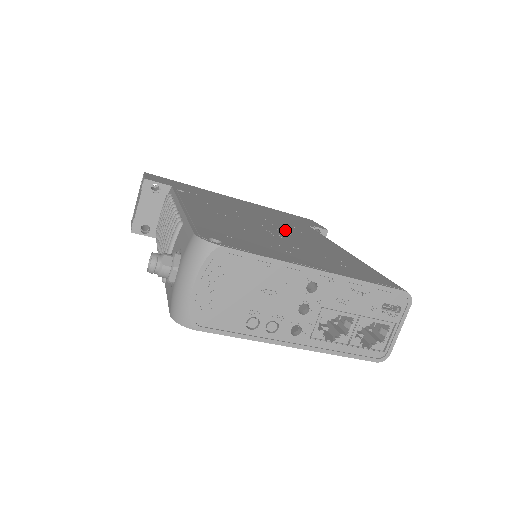
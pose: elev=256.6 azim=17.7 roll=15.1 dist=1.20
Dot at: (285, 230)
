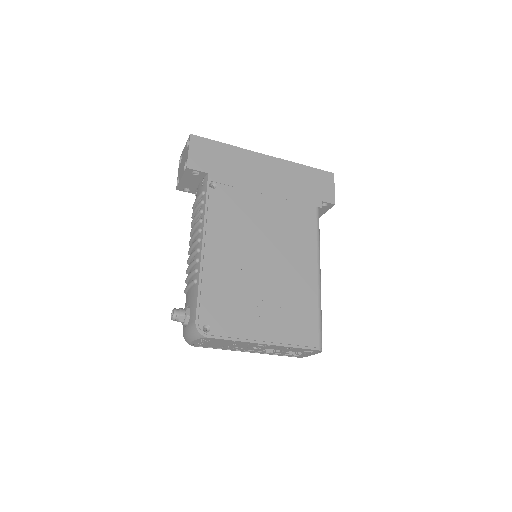
Dot at: (280, 249)
